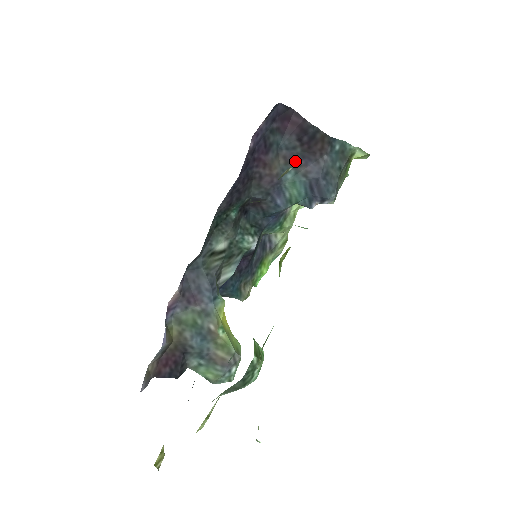
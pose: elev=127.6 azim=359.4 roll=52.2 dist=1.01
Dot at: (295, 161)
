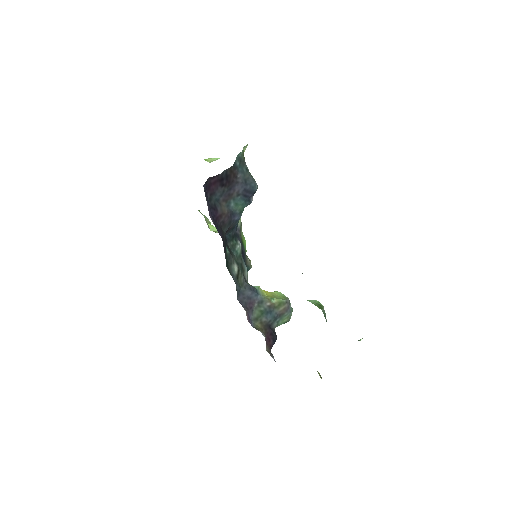
Dot at: (229, 196)
